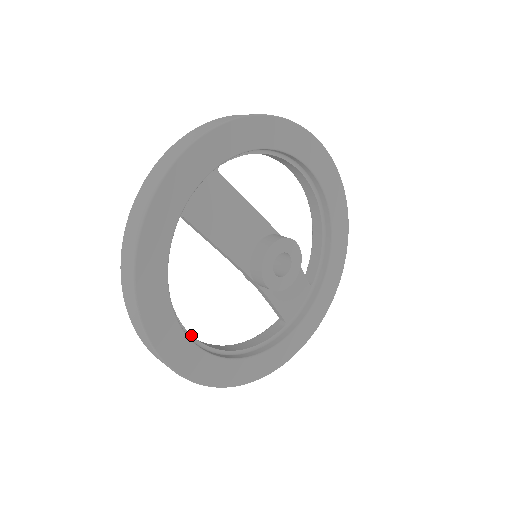
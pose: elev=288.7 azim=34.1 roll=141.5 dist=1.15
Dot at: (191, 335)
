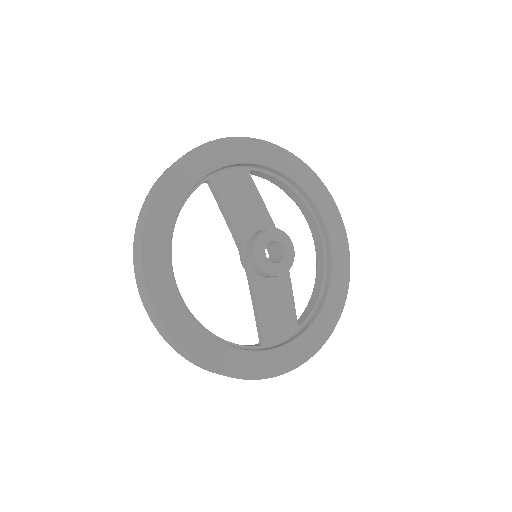
Dot at: occluded
